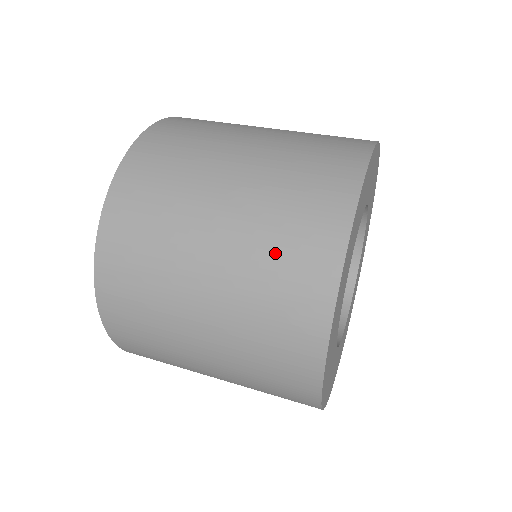
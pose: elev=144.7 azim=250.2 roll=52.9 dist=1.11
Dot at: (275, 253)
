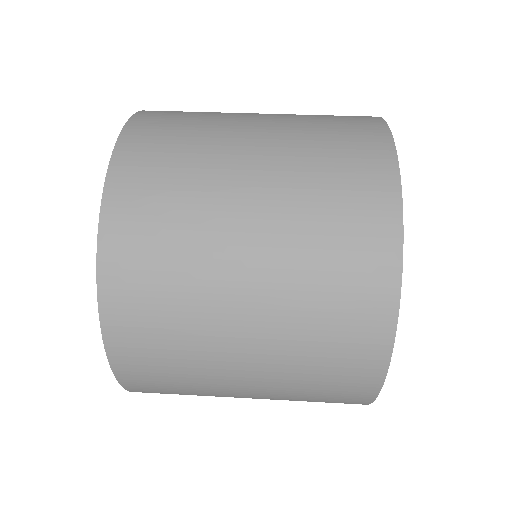
Dot at: (324, 134)
